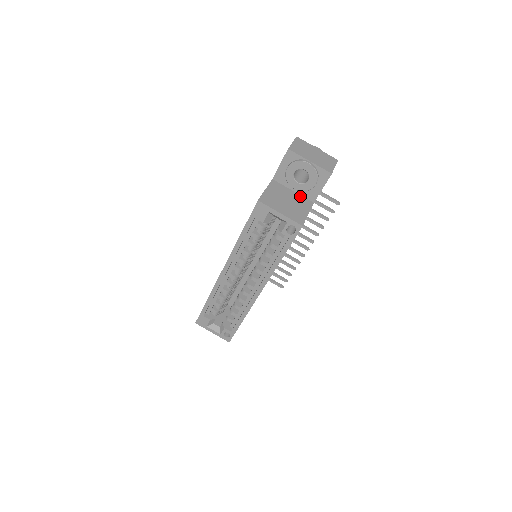
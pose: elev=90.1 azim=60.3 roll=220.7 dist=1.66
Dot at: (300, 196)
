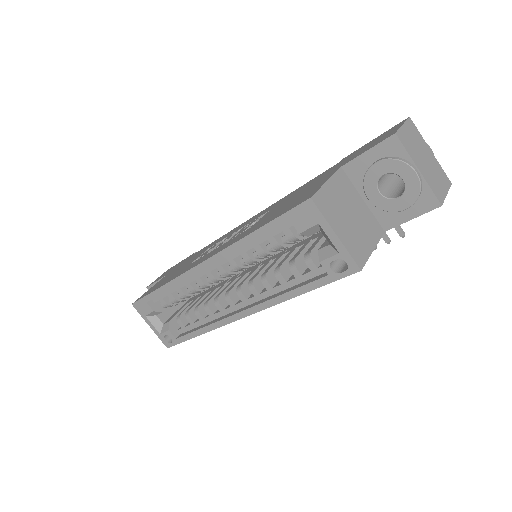
Dot at: (370, 213)
